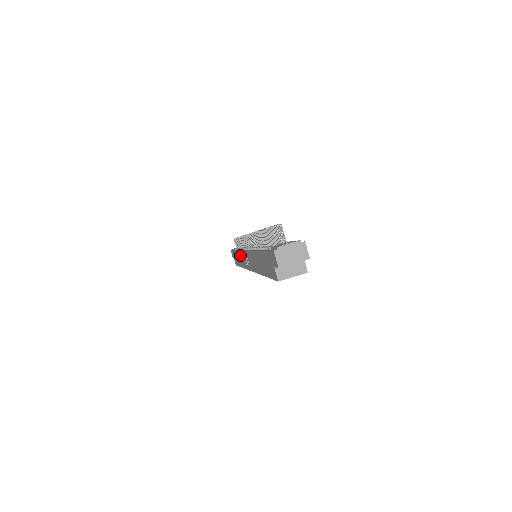
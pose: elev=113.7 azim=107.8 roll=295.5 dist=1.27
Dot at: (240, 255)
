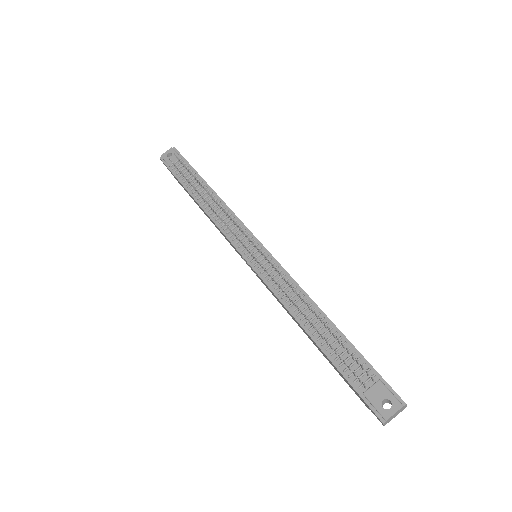
Dot at: (217, 227)
